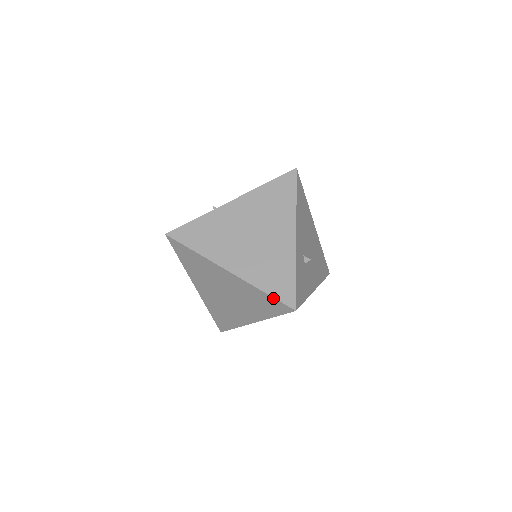
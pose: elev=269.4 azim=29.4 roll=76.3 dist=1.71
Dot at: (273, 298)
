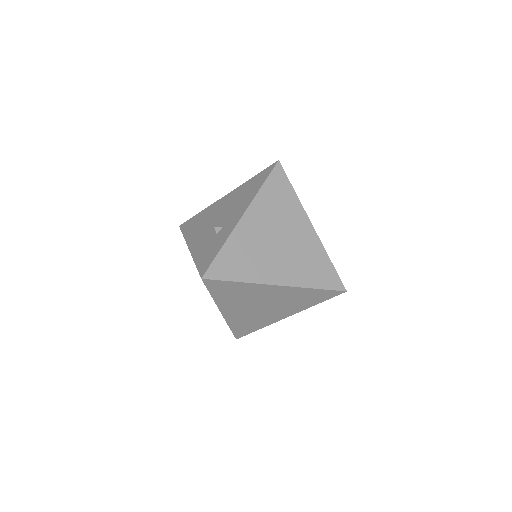
Dot at: (325, 290)
